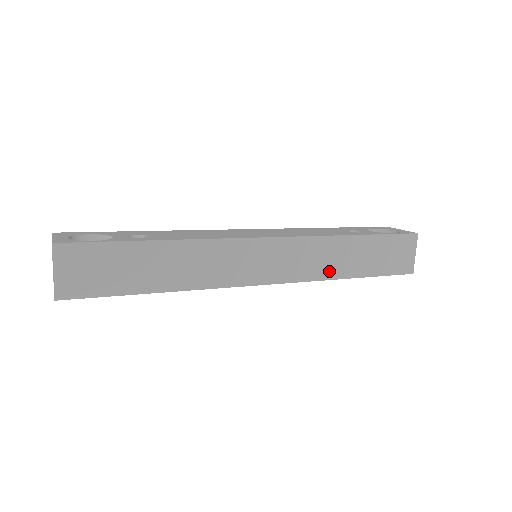
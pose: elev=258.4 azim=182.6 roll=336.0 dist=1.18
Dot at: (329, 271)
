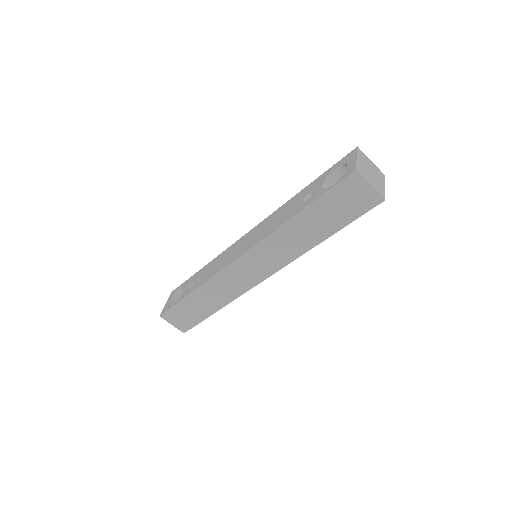
Dot at: (300, 248)
